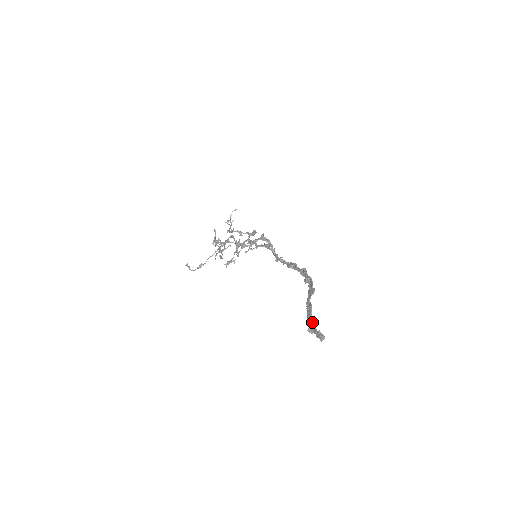
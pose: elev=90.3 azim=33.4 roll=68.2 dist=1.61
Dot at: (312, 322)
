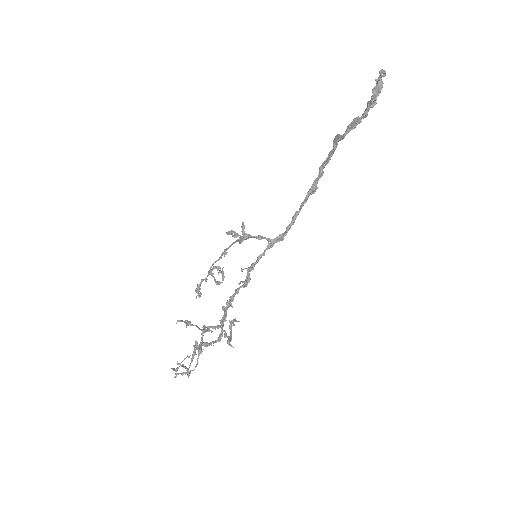
Dot at: (365, 117)
